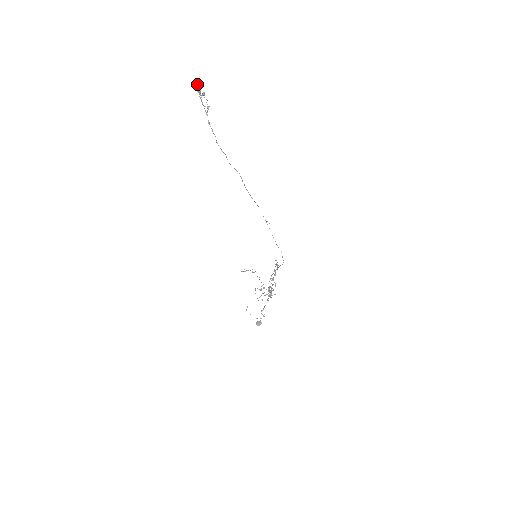
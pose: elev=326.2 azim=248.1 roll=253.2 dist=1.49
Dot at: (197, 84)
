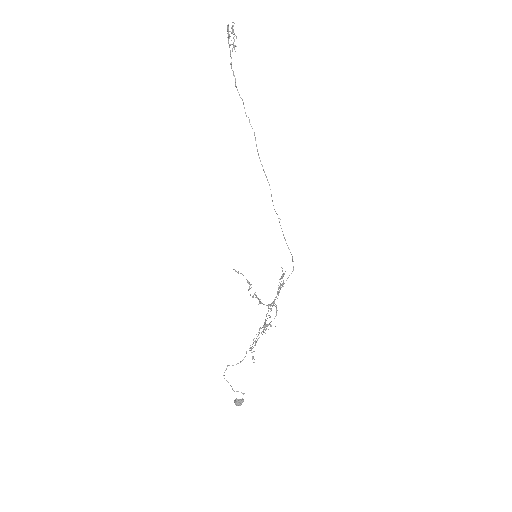
Dot at: occluded
